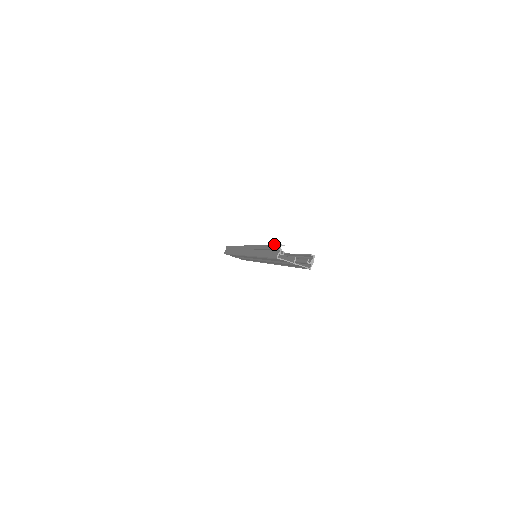
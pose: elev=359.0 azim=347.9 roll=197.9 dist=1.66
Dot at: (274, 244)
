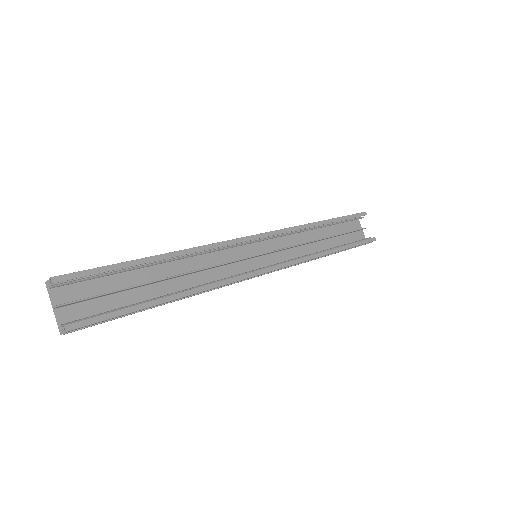
Dot at: occluded
